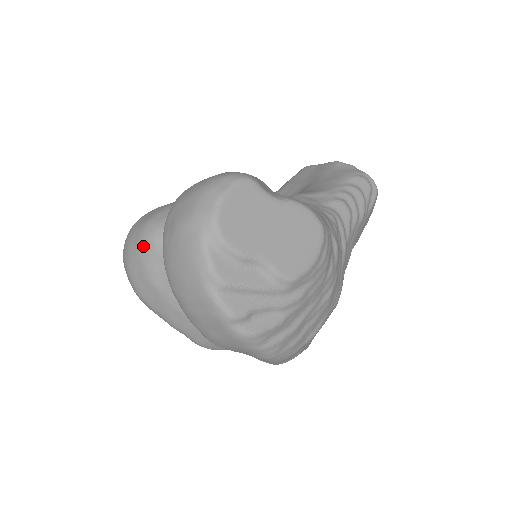
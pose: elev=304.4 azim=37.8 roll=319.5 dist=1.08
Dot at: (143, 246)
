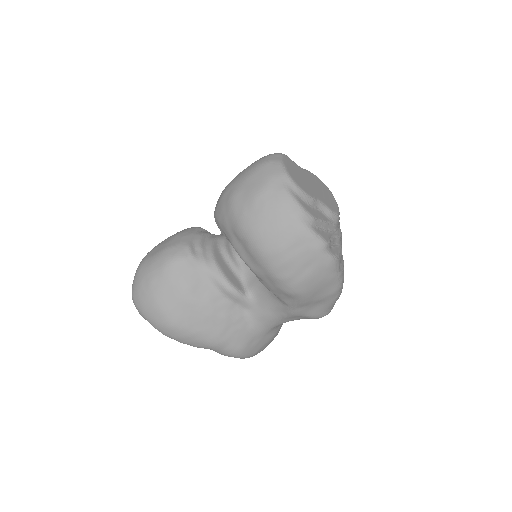
Dot at: (172, 269)
